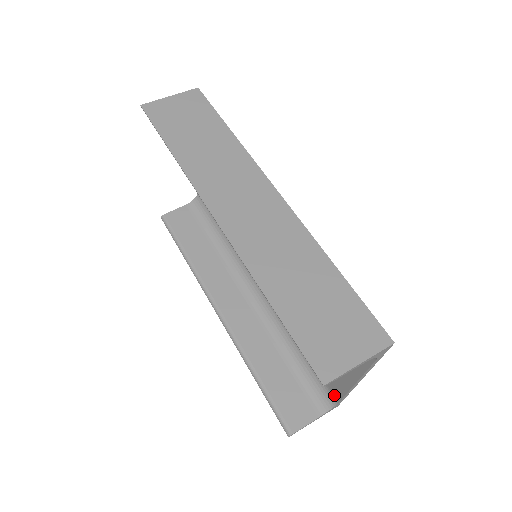
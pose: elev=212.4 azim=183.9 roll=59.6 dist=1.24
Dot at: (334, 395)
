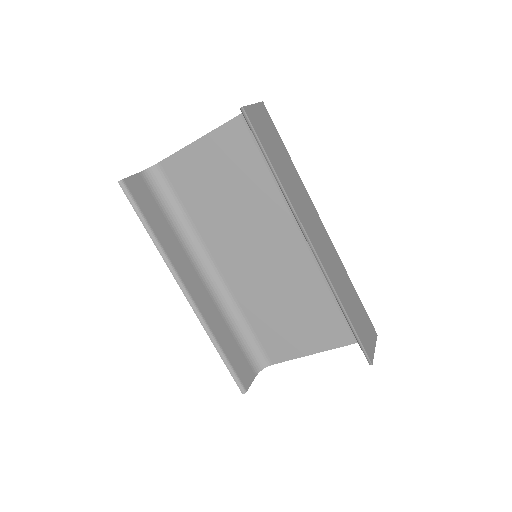
Dot at: (271, 360)
